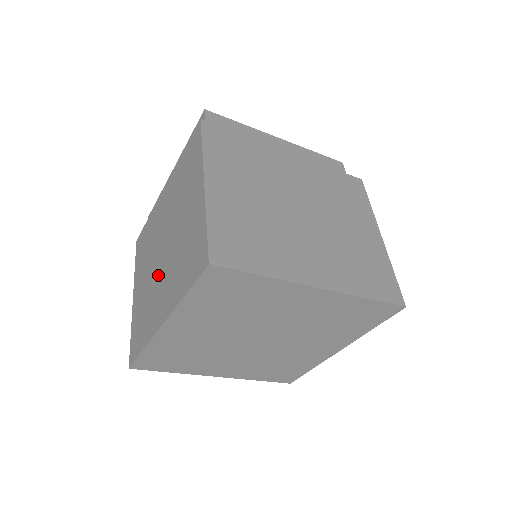
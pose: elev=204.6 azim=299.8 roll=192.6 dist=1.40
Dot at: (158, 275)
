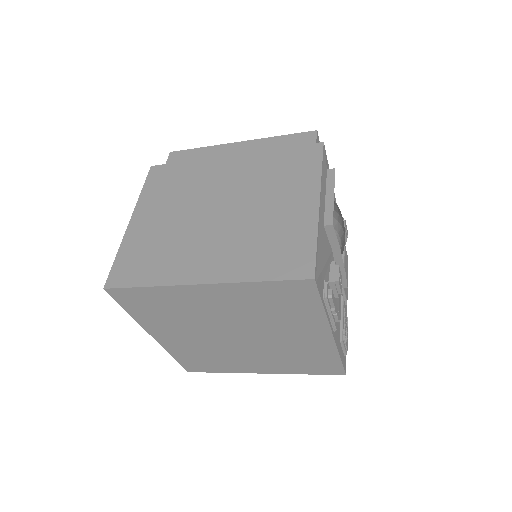
Dot at: occluded
